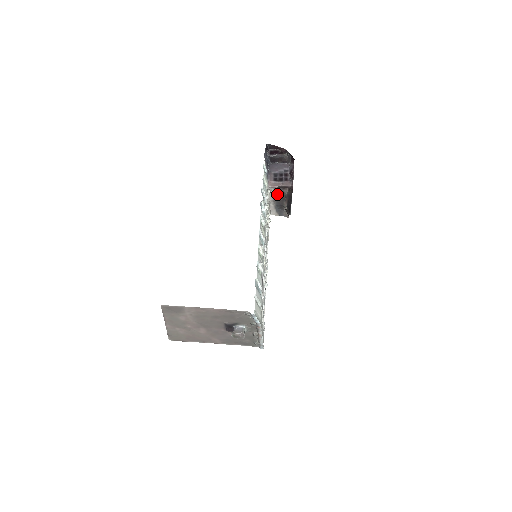
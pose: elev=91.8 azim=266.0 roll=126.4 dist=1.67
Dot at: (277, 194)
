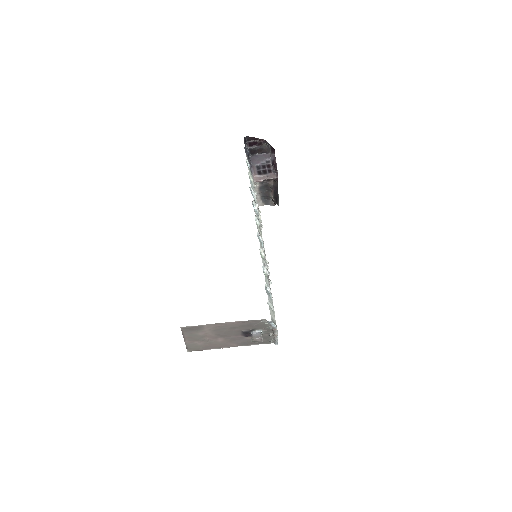
Dot at: (262, 186)
